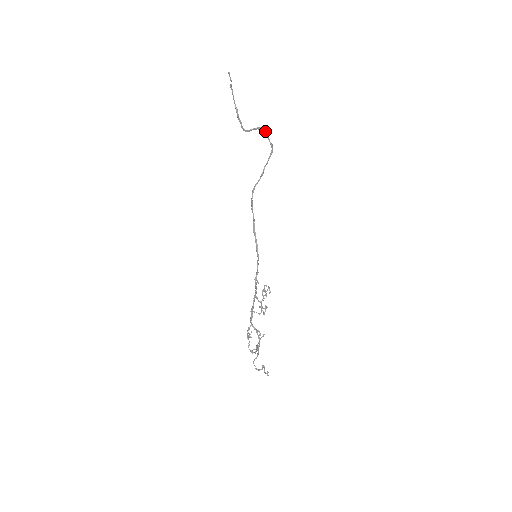
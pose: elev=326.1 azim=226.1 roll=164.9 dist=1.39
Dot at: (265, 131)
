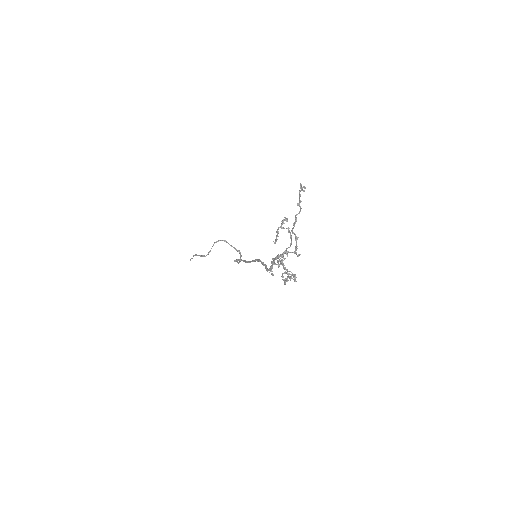
Dot at: occluded
